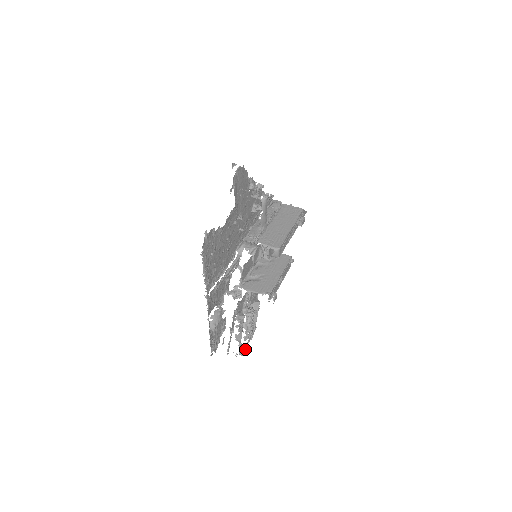
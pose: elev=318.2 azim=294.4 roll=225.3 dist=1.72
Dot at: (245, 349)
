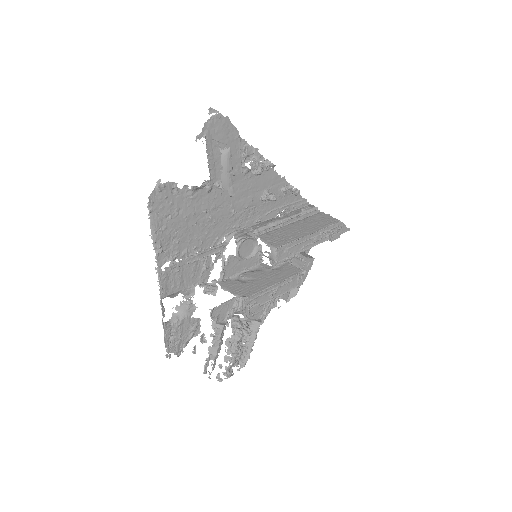
Dot at: (225, 374)
